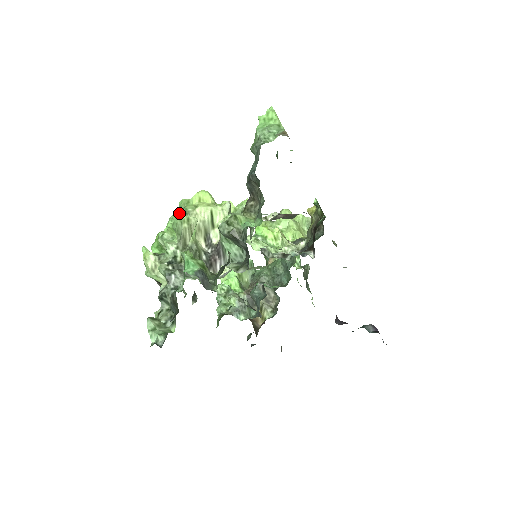
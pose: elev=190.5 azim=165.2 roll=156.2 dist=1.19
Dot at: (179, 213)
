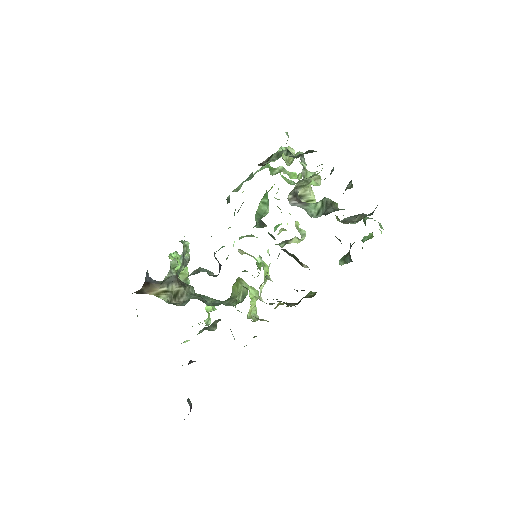
Dot at: (295, 183)
